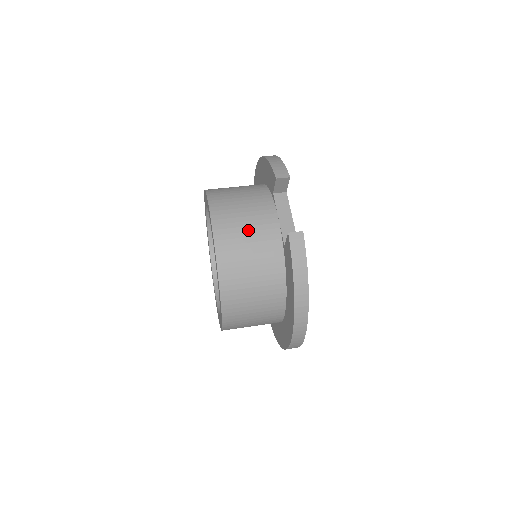
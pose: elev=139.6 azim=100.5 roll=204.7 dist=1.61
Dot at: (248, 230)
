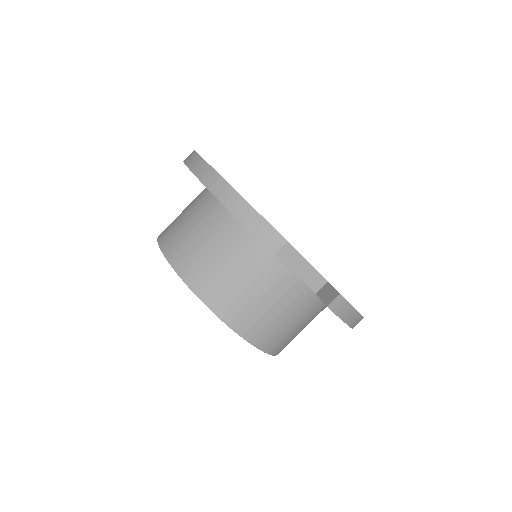
Dot at: (270, 306)
